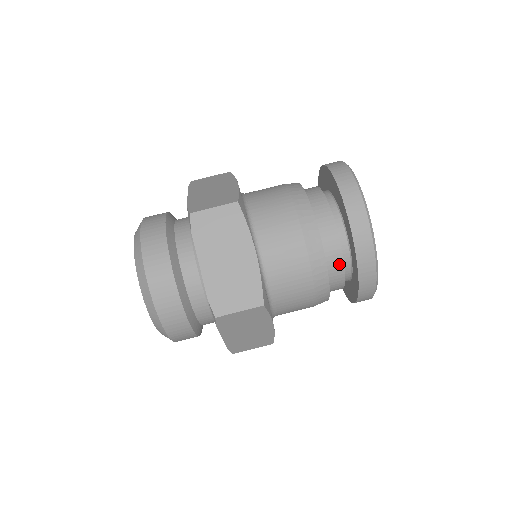
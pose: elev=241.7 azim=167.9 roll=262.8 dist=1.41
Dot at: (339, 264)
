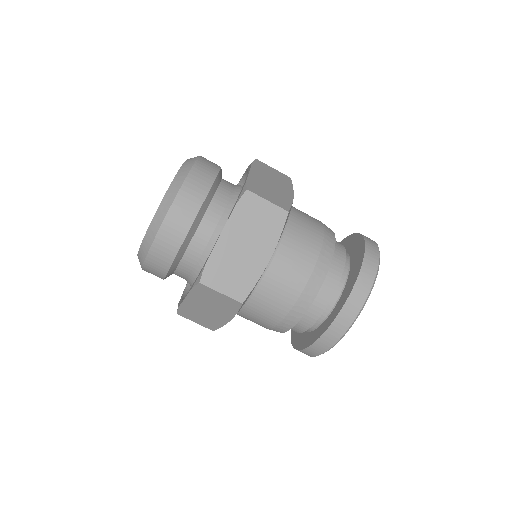
Dot at: (315, 316)
